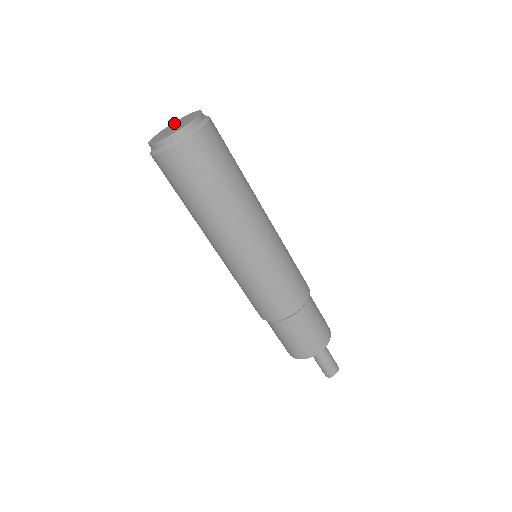
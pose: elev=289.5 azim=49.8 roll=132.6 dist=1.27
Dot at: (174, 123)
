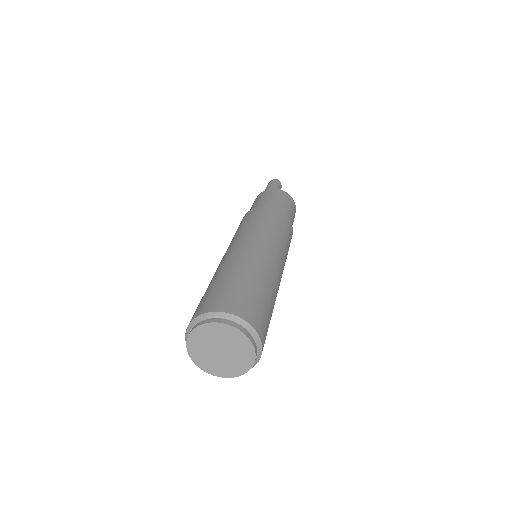
Dot at: (196, 344)
